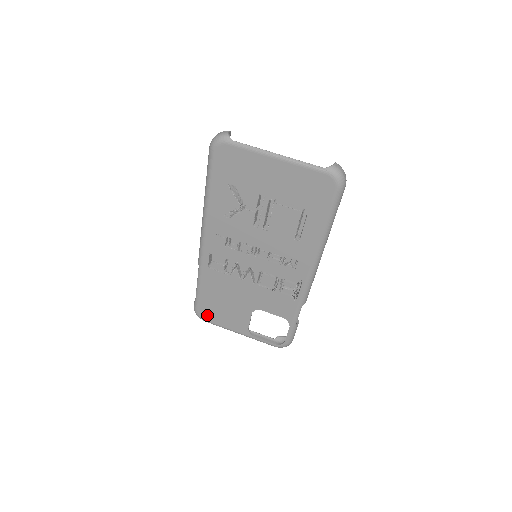
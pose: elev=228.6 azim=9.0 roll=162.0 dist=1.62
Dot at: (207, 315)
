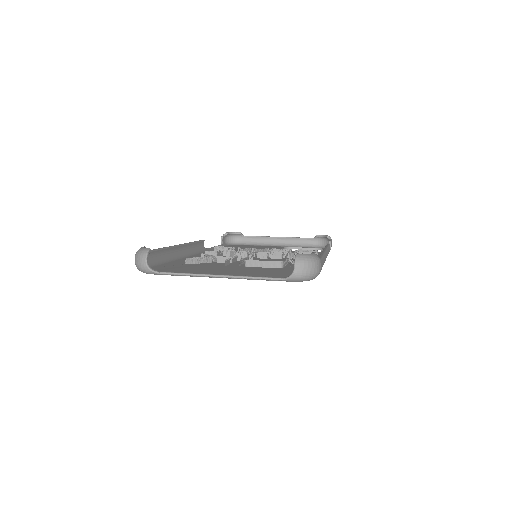
Dot at: occluded
